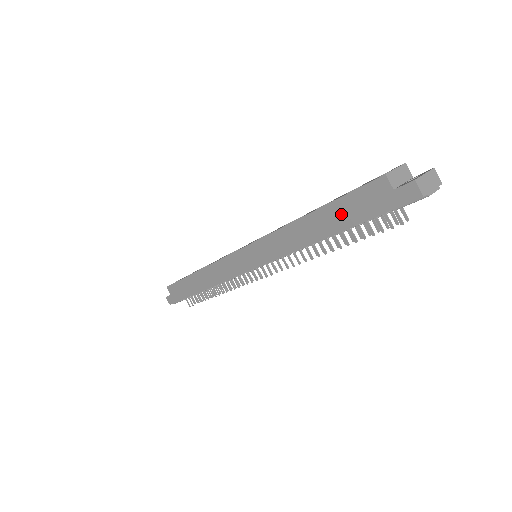
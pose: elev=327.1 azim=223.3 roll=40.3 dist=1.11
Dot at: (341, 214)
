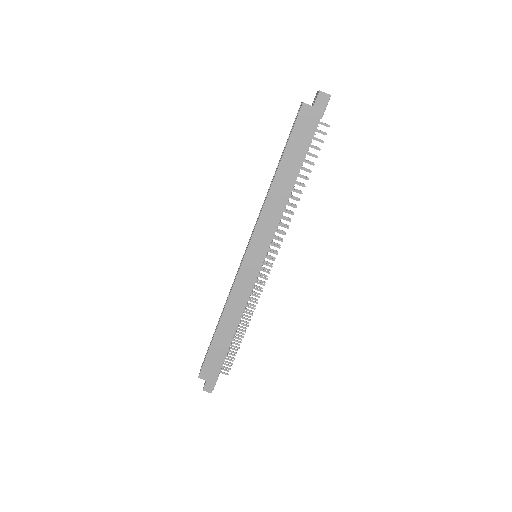
Dot at: (296, 151)
